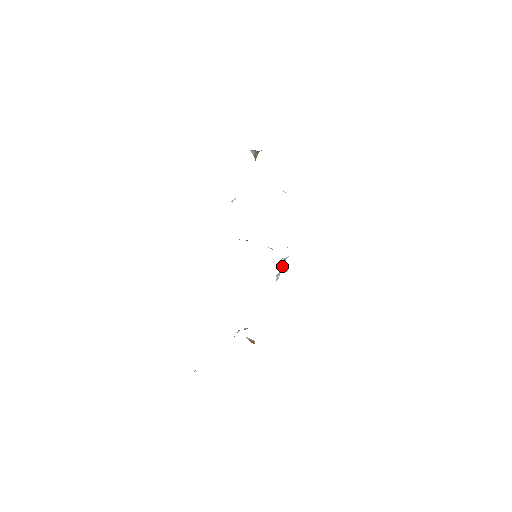
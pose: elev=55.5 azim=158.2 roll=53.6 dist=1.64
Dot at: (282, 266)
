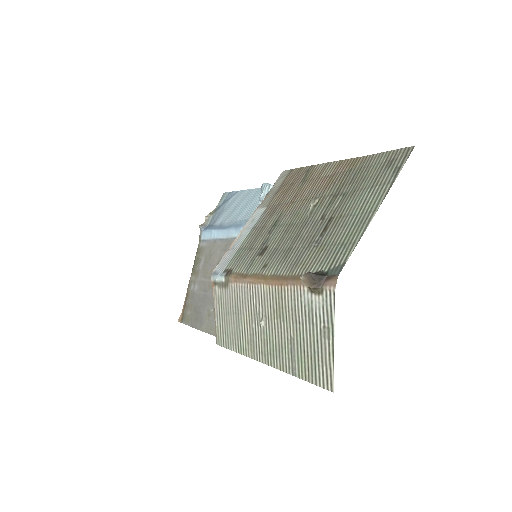
Dot at: occluded
